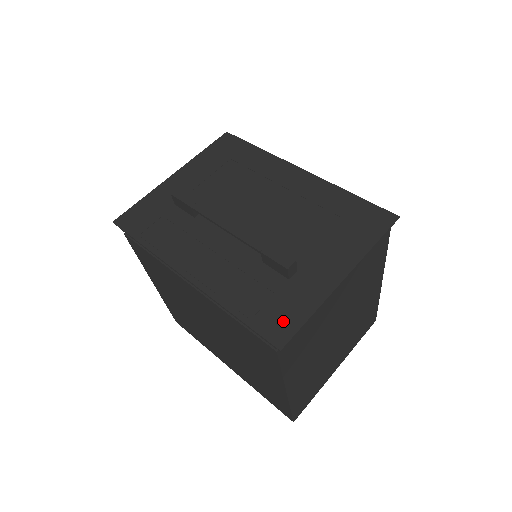
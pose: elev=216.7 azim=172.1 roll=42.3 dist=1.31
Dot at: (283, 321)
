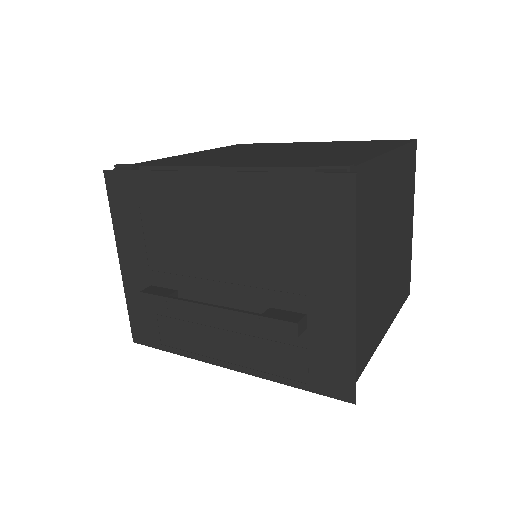
Dot at: (336, 375)
